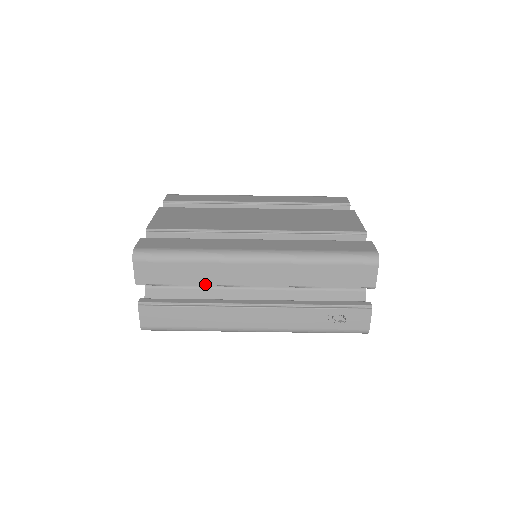
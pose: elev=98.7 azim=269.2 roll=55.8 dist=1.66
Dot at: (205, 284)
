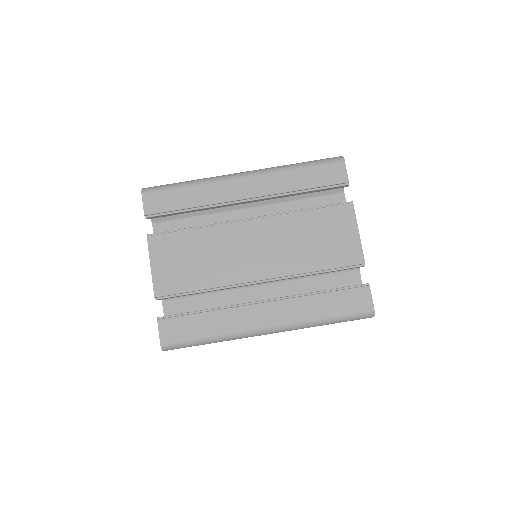
Dot at: occluded
